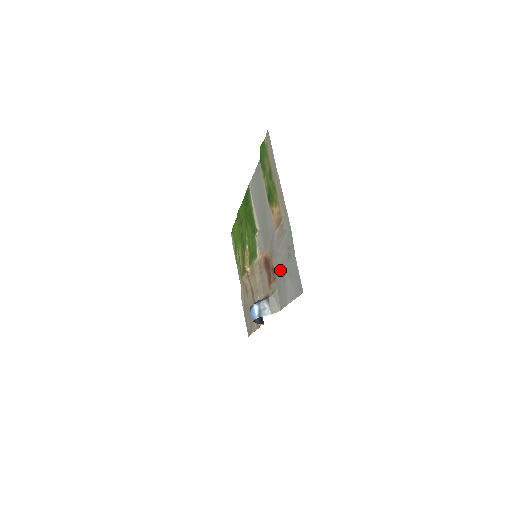
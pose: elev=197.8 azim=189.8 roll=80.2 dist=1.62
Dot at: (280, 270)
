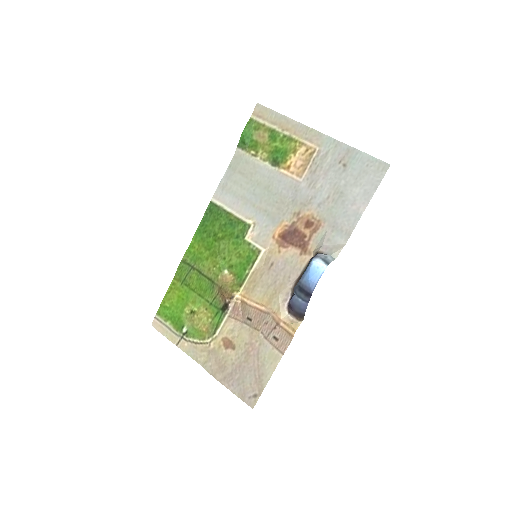
Dot at: (329, 201)
